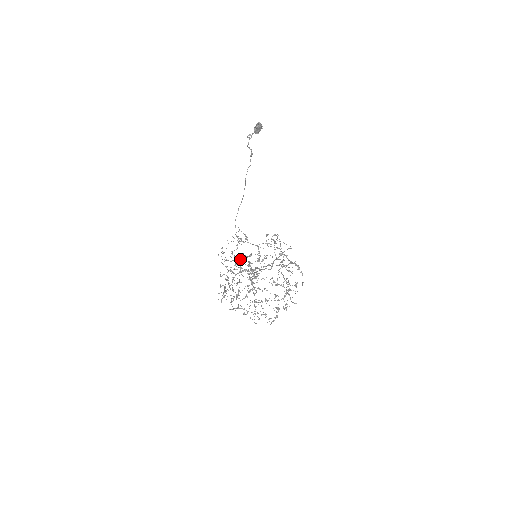
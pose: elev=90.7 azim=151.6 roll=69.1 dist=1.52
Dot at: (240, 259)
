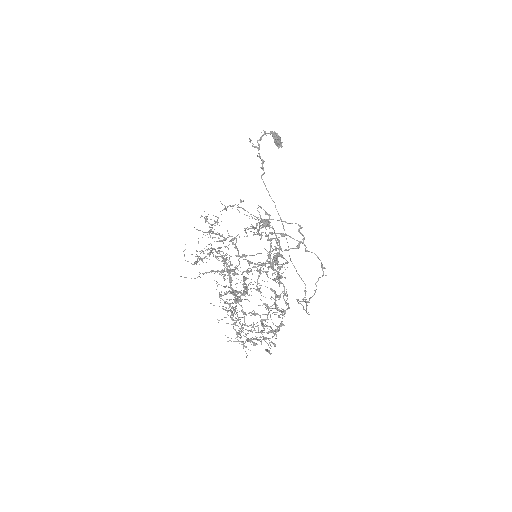
Dot at: (209, 253)
